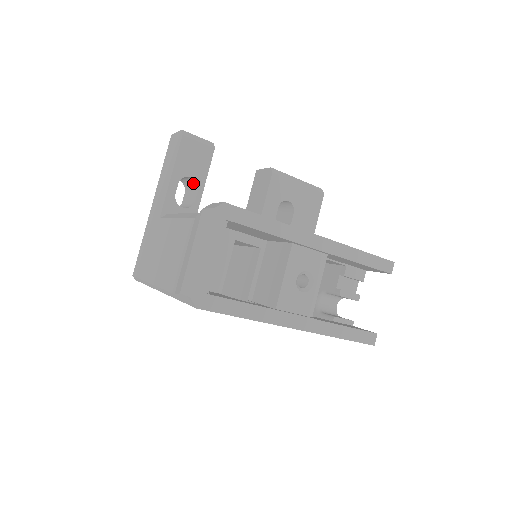
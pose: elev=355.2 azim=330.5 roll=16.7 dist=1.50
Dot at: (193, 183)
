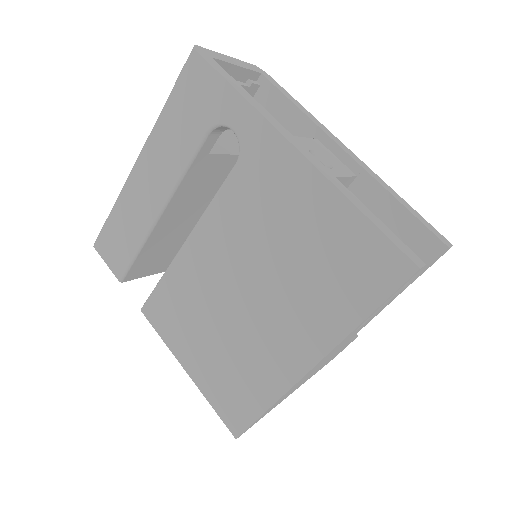
Dot at: occluded
